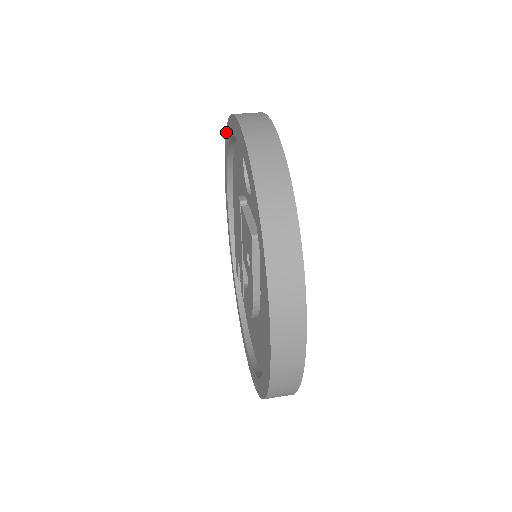
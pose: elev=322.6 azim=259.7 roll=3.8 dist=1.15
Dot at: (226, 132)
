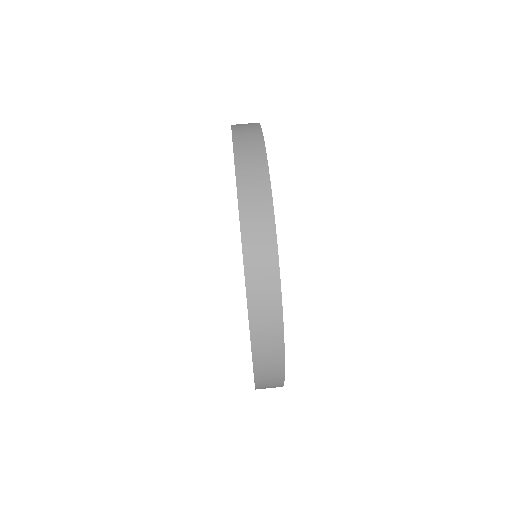
Dot at: occluded
